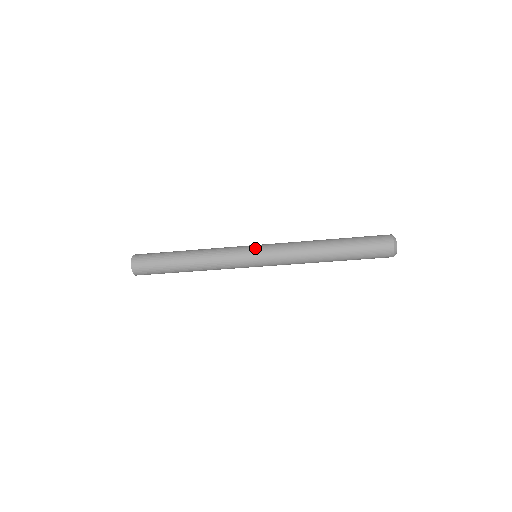
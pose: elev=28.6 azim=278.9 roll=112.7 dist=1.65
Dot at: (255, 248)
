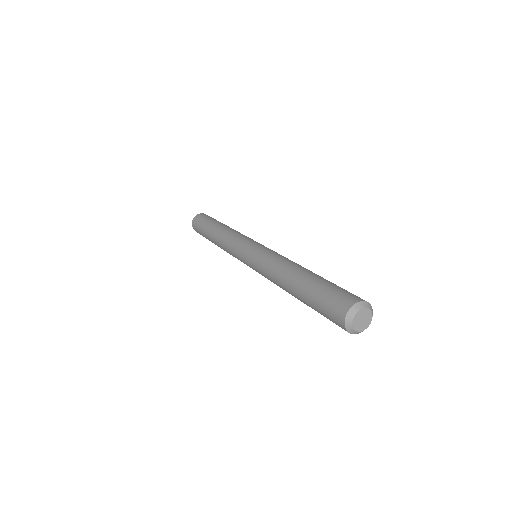
Dot at: (248, 249)
